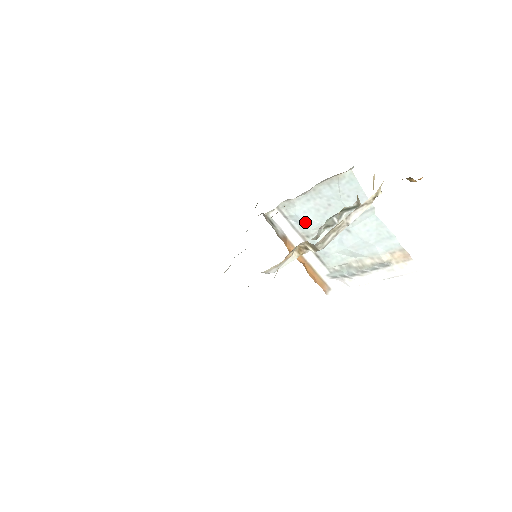
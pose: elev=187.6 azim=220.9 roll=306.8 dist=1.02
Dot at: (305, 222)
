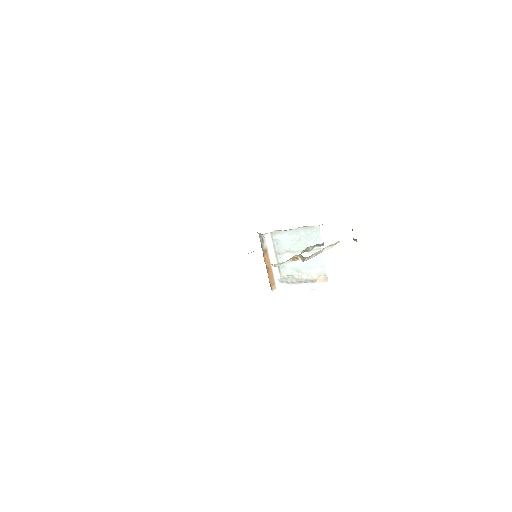
Dot at: (282, 245)
